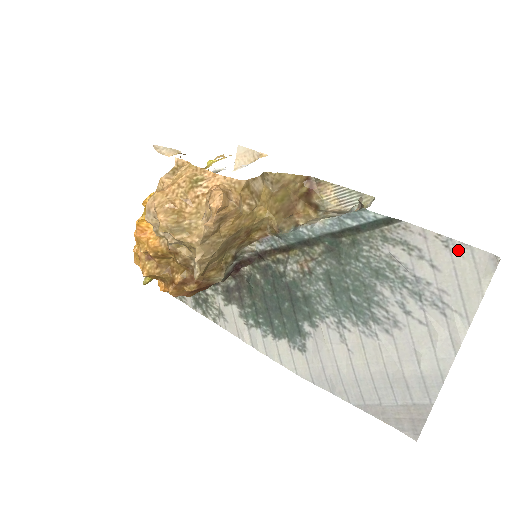
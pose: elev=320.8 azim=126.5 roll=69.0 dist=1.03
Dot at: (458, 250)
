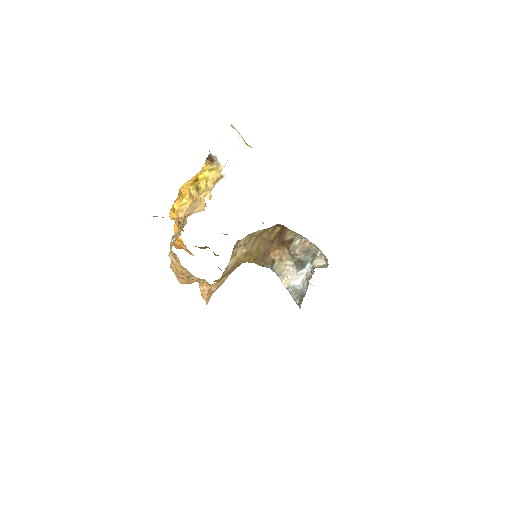
Dot at: occluded
